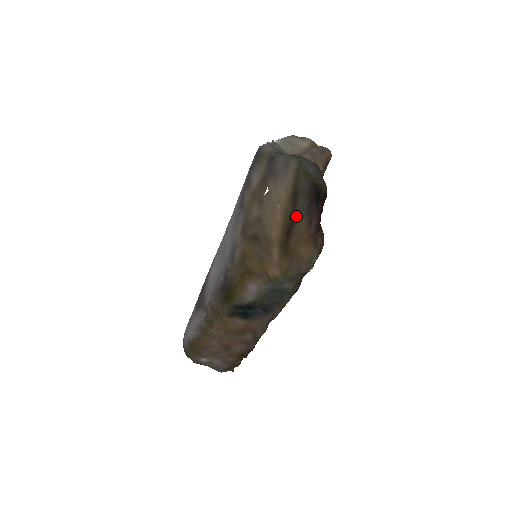
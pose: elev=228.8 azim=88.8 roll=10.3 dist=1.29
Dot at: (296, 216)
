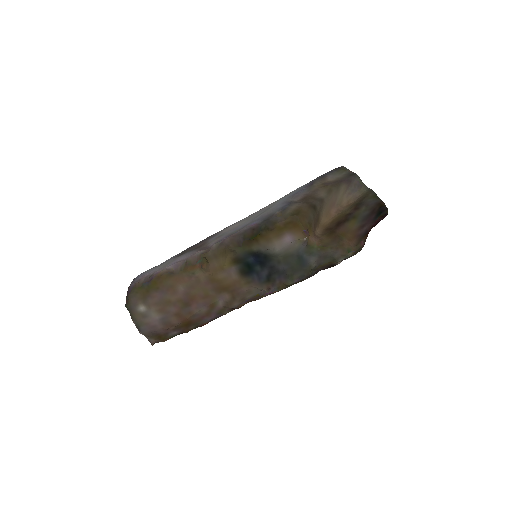
Dot at: (352, 216)
